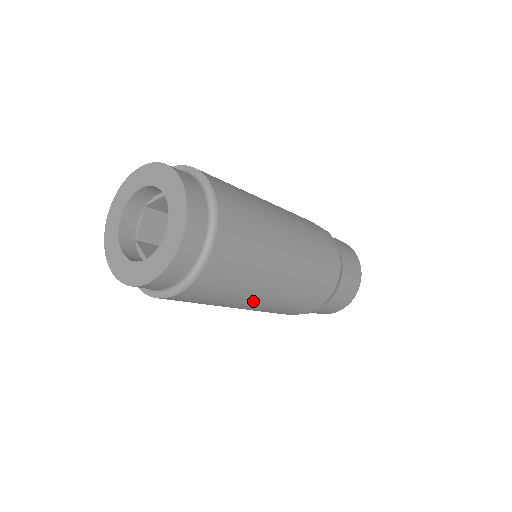
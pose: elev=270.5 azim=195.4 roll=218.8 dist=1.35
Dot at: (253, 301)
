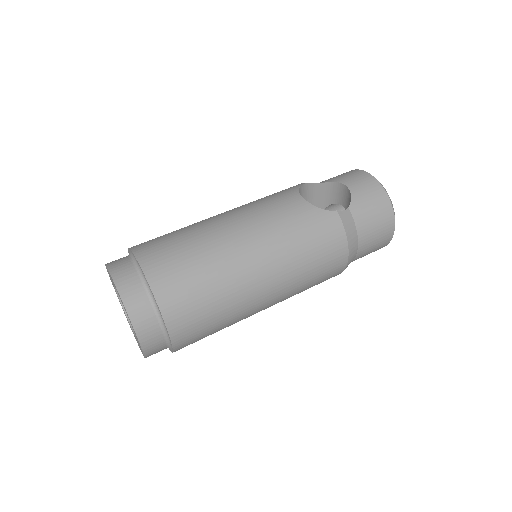
Dot at: occluded
